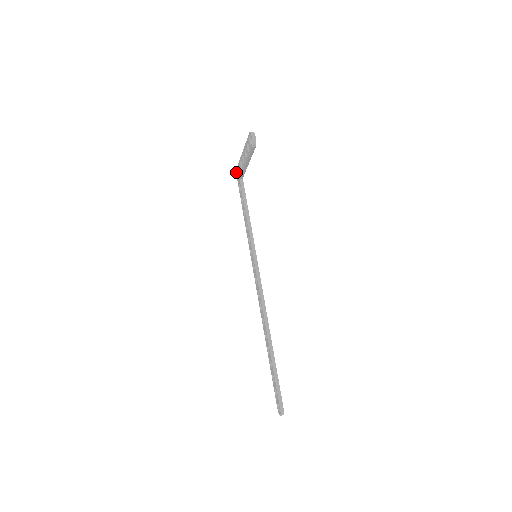
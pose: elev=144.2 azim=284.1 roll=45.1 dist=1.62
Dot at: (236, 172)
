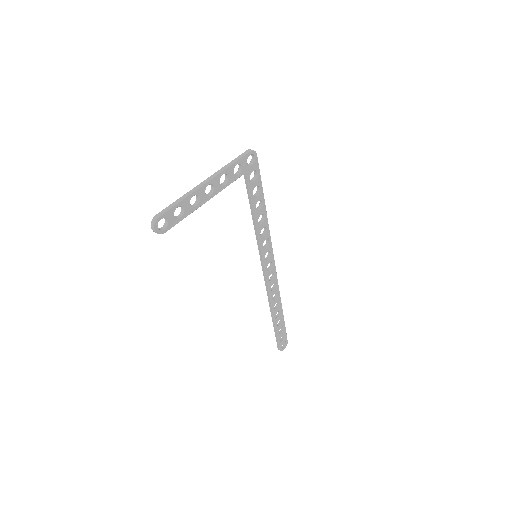
Dot at: (250, 151)
